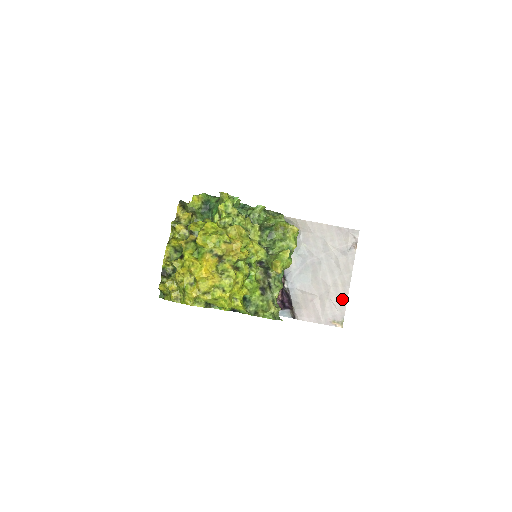
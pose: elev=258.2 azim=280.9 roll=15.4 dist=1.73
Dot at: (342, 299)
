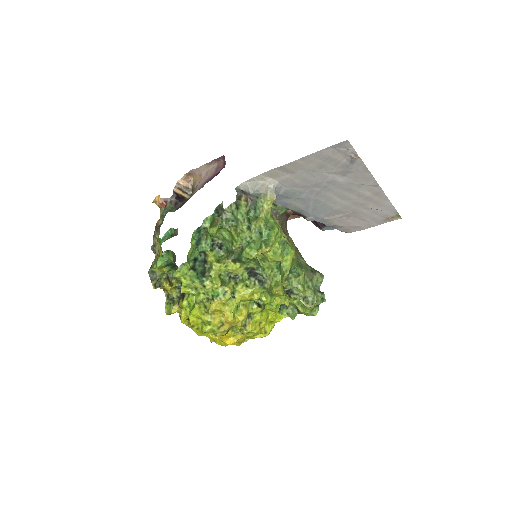
Dot at: (382, 202)
